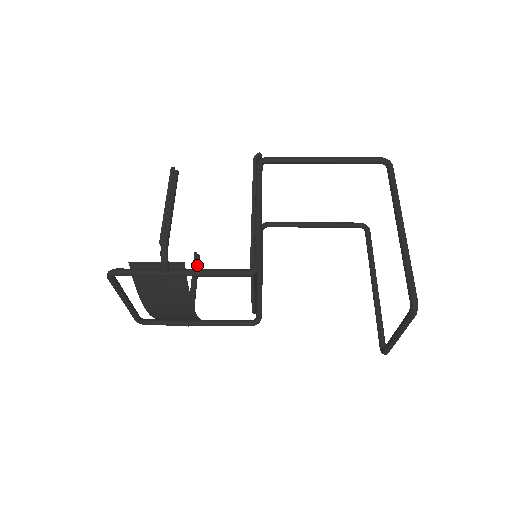
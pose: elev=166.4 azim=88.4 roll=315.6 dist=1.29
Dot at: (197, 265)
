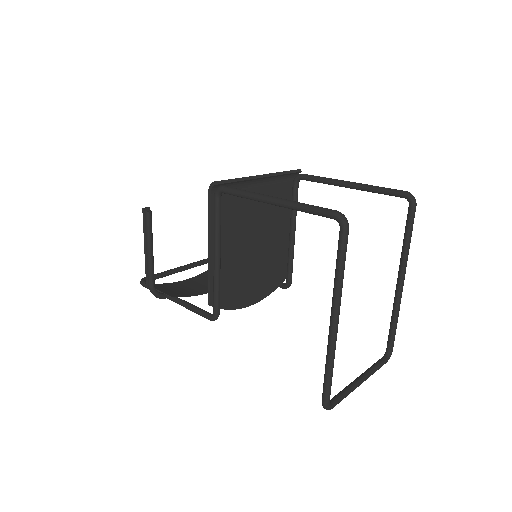
Dot at: occluded
